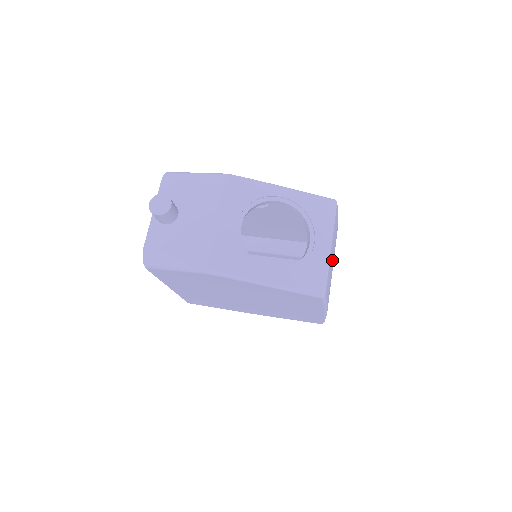
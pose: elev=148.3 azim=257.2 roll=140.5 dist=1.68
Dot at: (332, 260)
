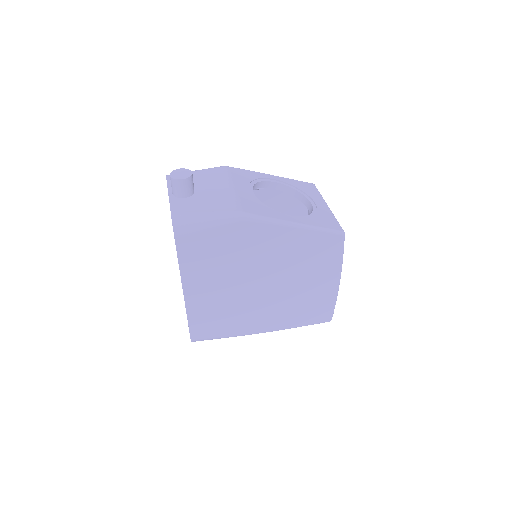
Dot at: occluded
